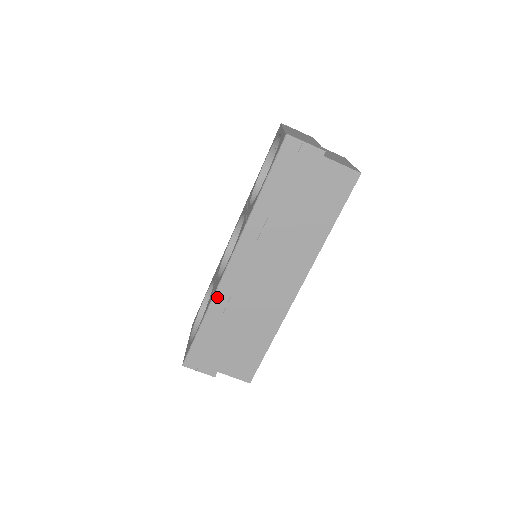
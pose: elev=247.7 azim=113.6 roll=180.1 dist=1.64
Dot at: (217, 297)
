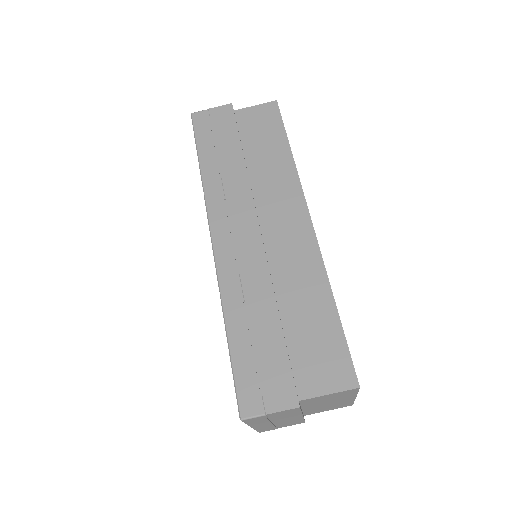
Dot at: (223, 285)
